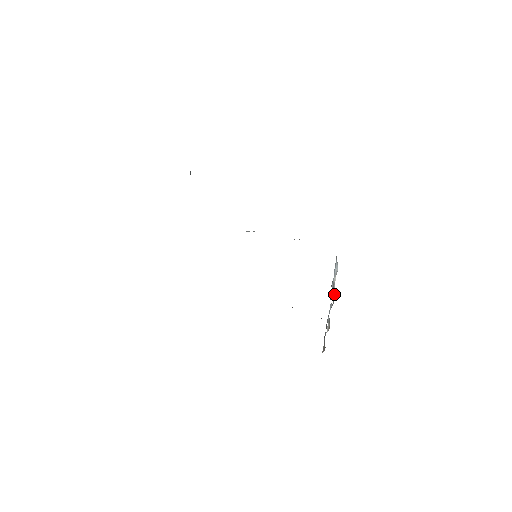
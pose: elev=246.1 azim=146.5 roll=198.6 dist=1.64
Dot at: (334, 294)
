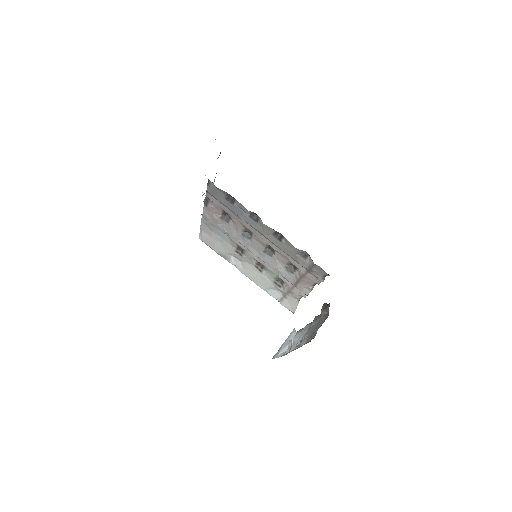
Dot at: (285, 353)
